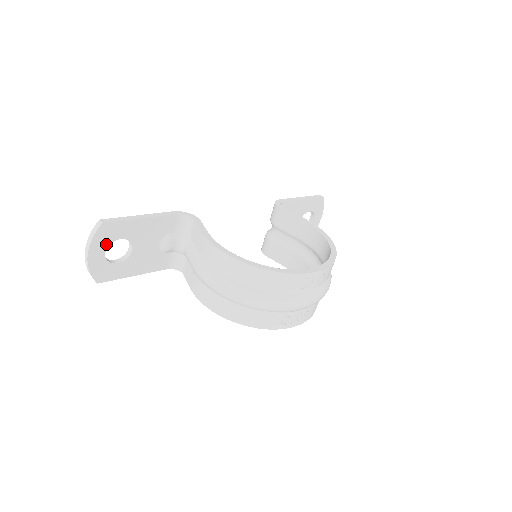
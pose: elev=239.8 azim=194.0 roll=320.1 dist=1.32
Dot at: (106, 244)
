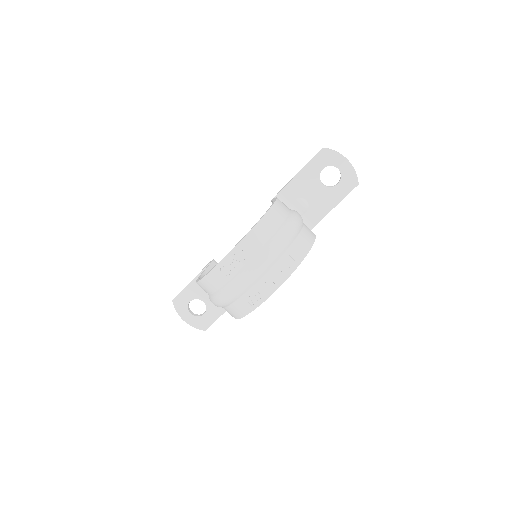
Dot at: (186, 309)
